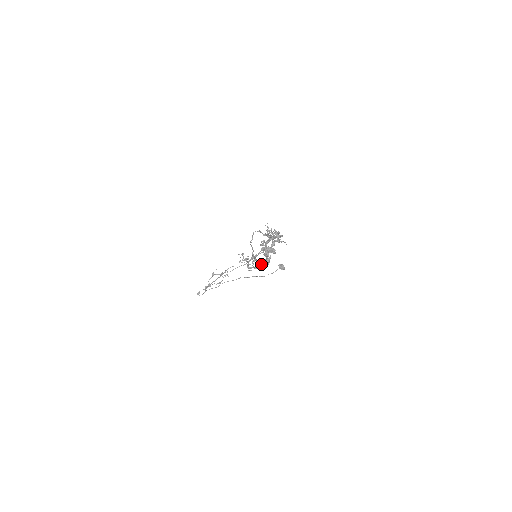
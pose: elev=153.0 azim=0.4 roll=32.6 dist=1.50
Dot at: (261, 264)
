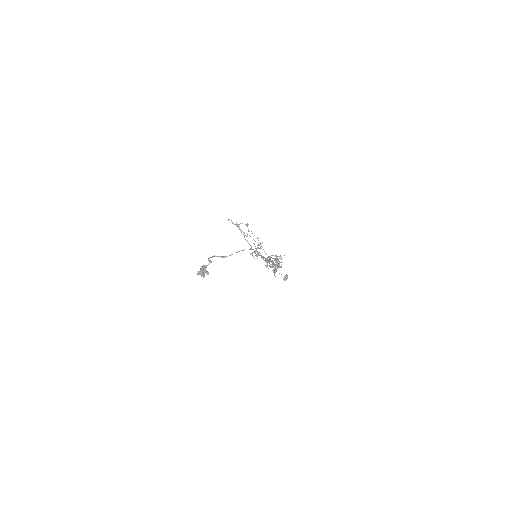
Dot at: (202, 268)
